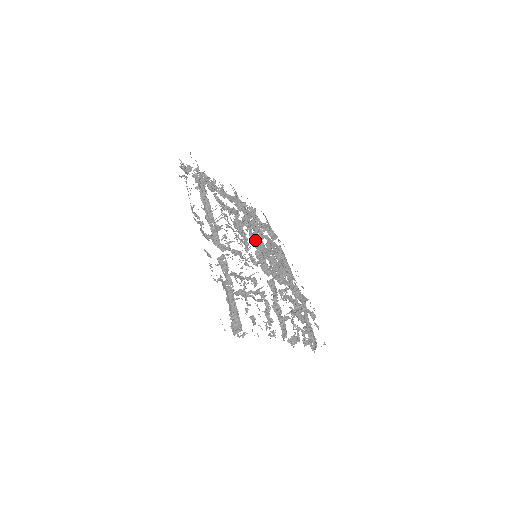
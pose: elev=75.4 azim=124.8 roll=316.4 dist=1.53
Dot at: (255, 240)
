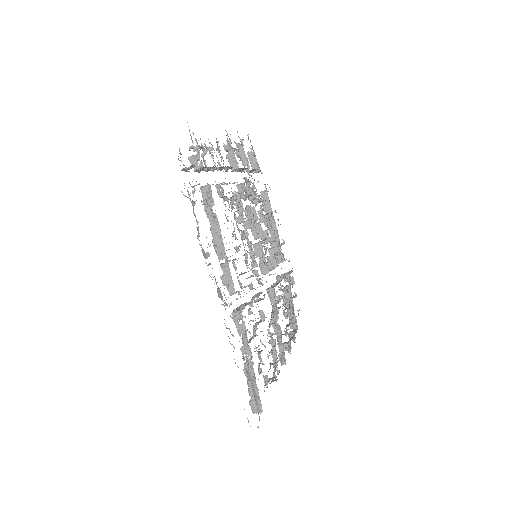
Dot at: (252, 221)
